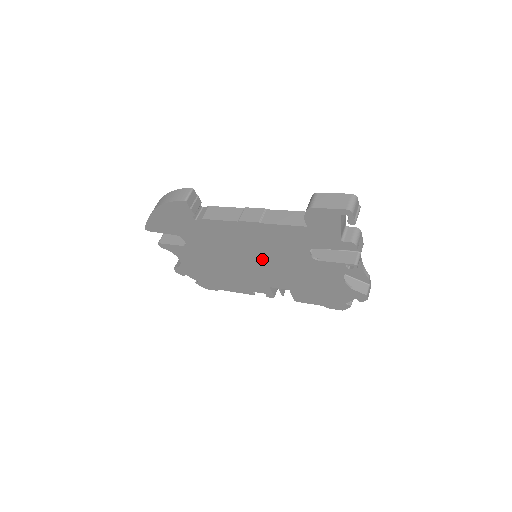
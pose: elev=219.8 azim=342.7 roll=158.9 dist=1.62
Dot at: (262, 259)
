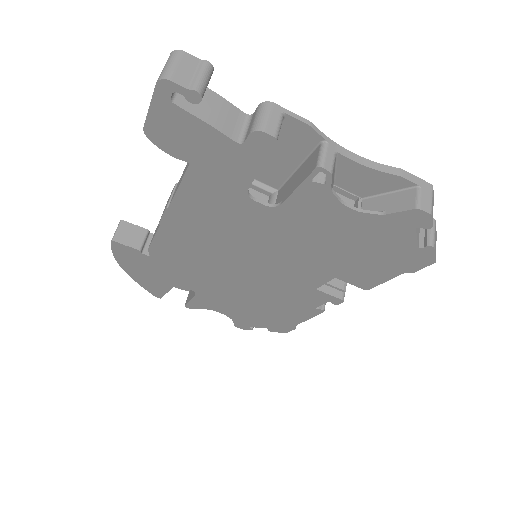
Dot at: (249, 256)
